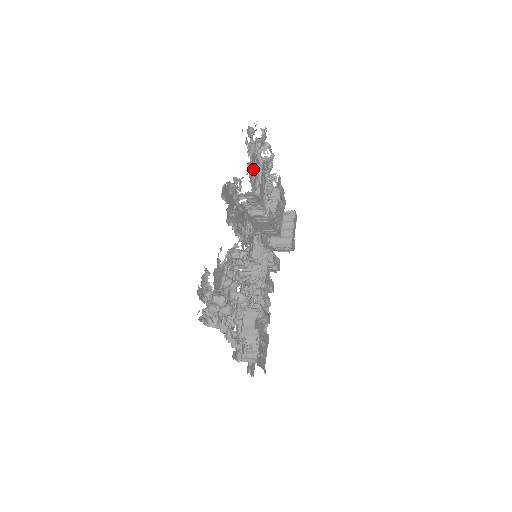
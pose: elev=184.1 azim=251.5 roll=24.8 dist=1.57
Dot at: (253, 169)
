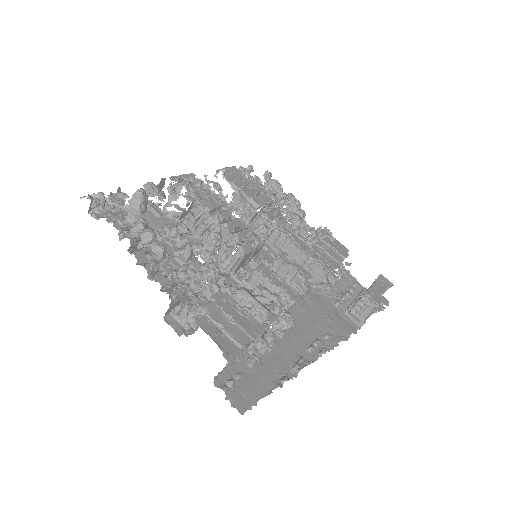
Dot at: (237, 179)
